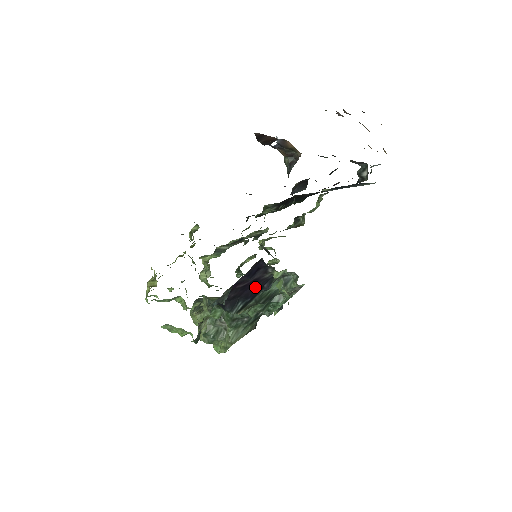
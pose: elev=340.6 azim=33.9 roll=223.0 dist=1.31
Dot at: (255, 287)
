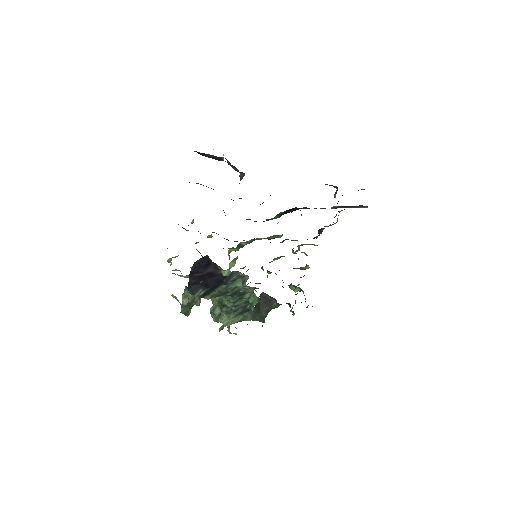
Dot at: (213, 279)
